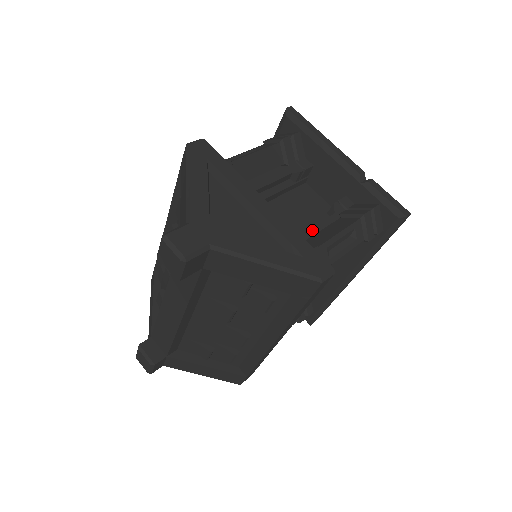
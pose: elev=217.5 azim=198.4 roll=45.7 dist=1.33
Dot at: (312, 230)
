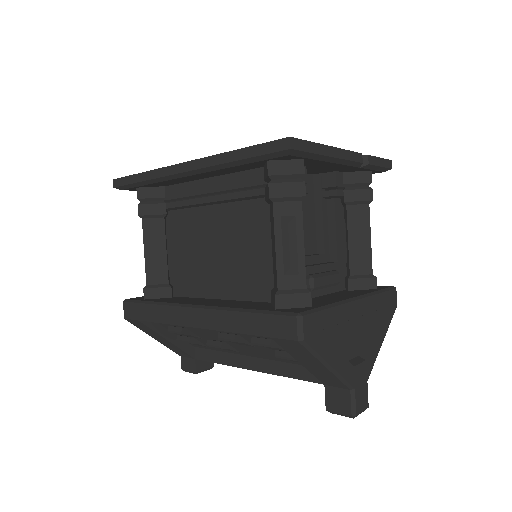
Dot at: (338, 241)
